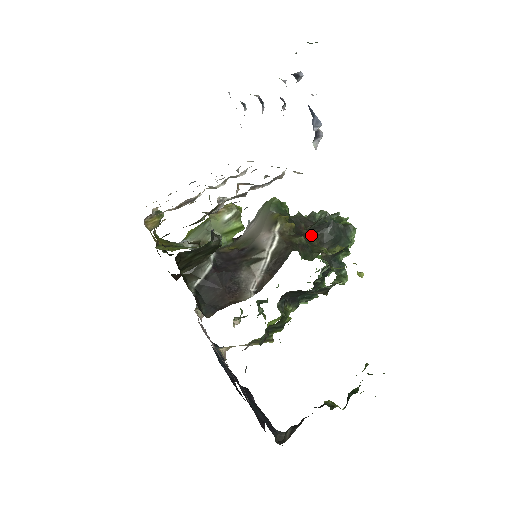
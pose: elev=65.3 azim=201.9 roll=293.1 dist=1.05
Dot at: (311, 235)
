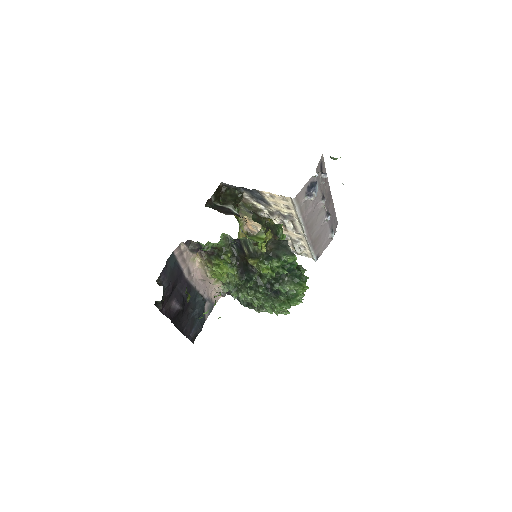
Dot at: (272, 233)
